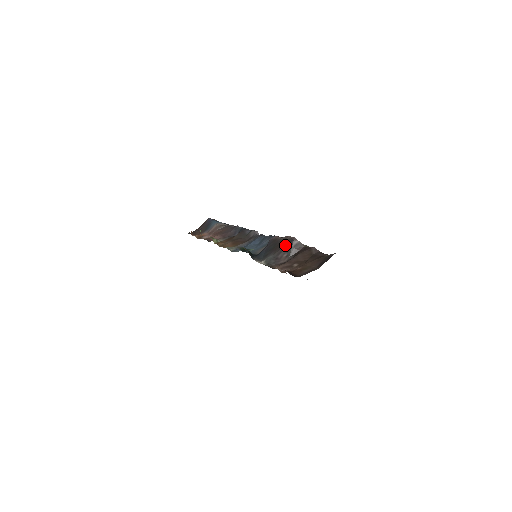
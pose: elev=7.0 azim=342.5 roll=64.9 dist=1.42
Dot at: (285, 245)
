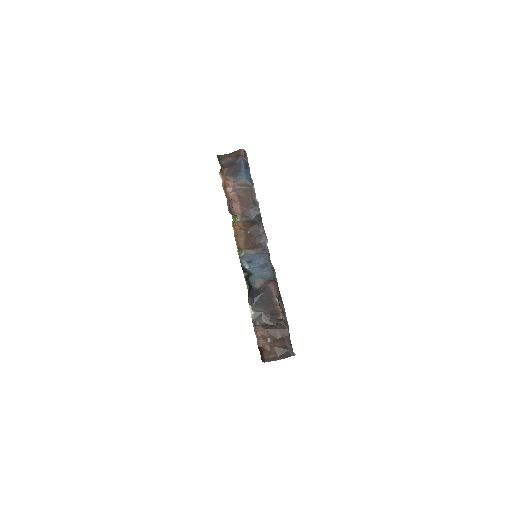
Dot at: (273, 313)
